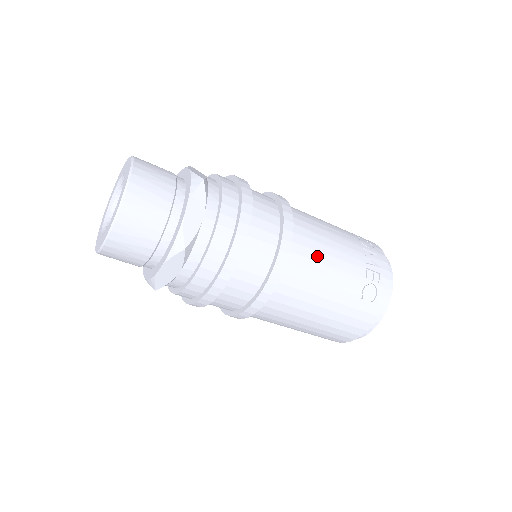
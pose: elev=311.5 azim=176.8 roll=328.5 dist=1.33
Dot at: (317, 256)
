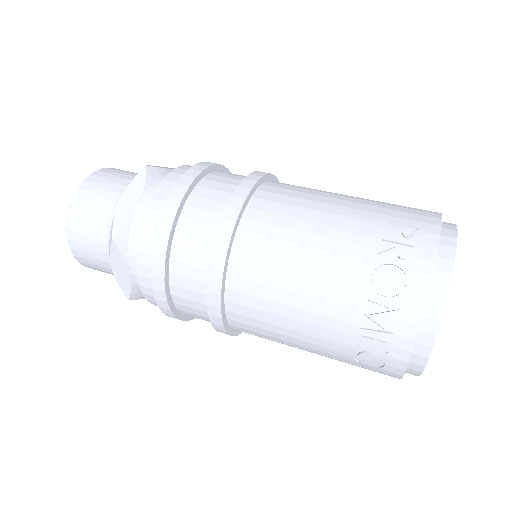
Dot at: (269, 317)
